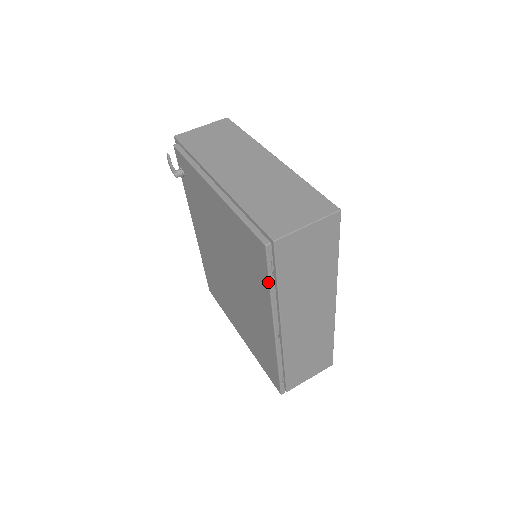
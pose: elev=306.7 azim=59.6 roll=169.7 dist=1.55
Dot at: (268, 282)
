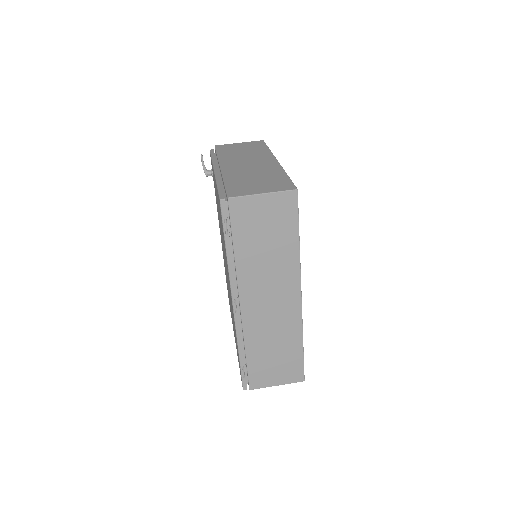
Dot at: occluded
